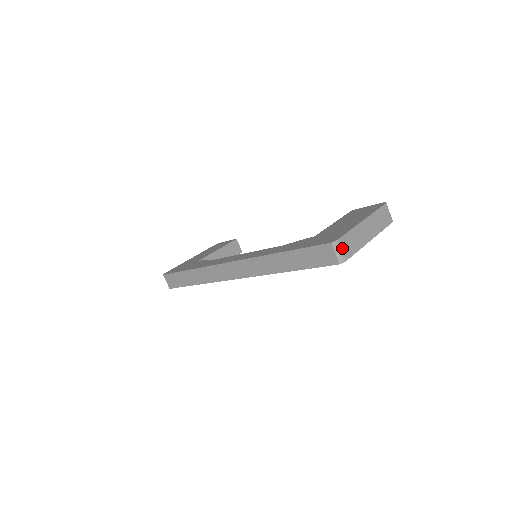
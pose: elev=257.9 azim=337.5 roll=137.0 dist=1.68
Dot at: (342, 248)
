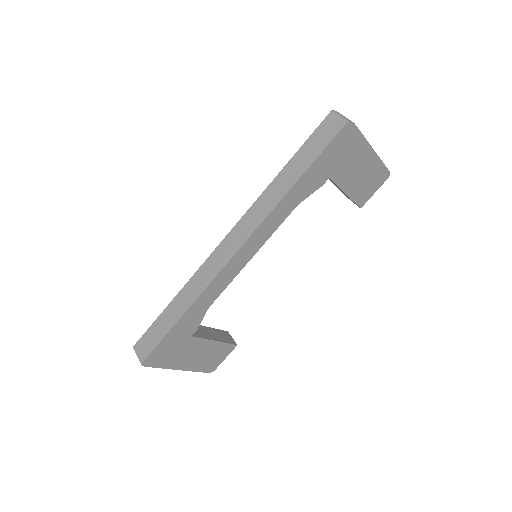
Dot at: occluded
